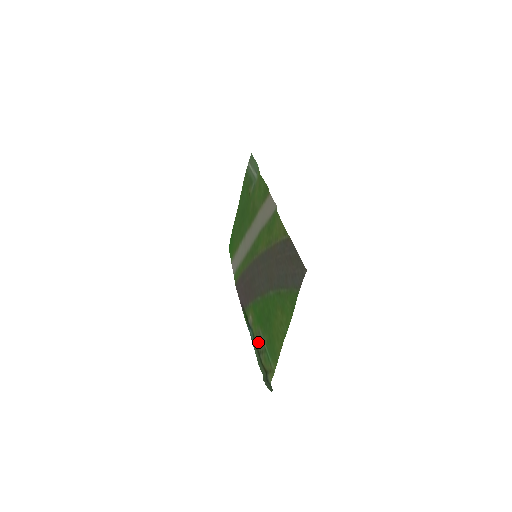
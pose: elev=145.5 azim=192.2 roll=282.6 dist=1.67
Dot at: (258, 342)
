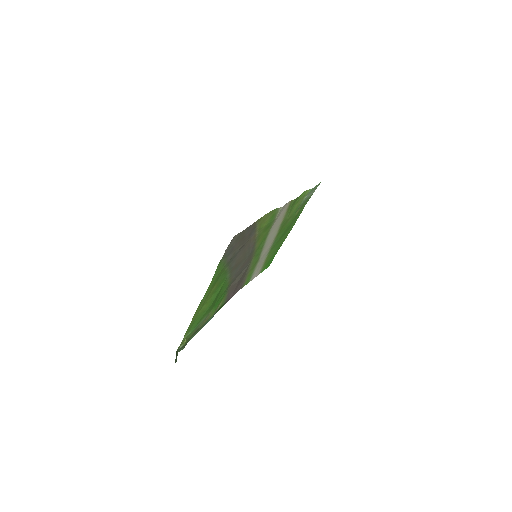
Dot at: (203, 323)
